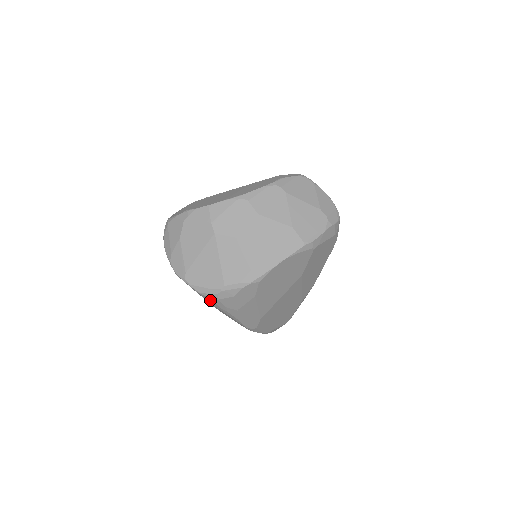
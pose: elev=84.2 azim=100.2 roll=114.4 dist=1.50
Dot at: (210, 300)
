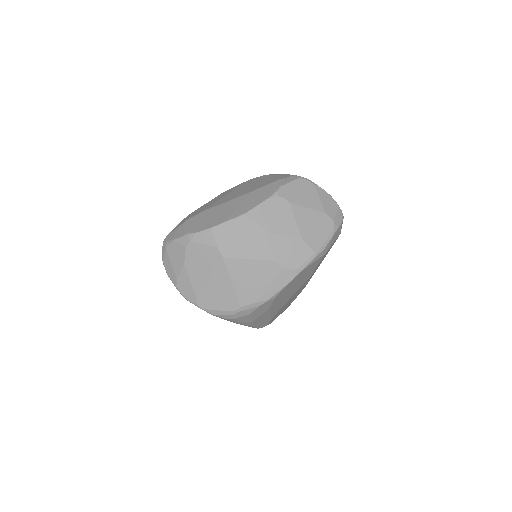
Dot at: (225, 319)
